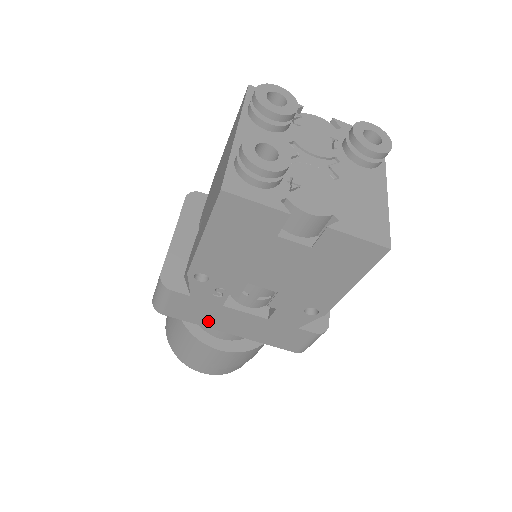
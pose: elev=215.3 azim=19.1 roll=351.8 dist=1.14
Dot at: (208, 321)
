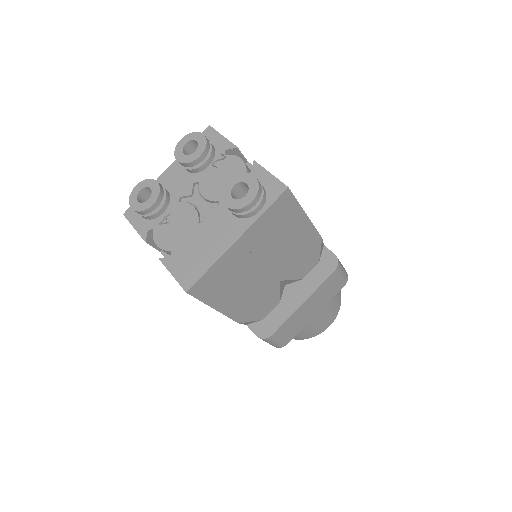
Dot at: occluded
